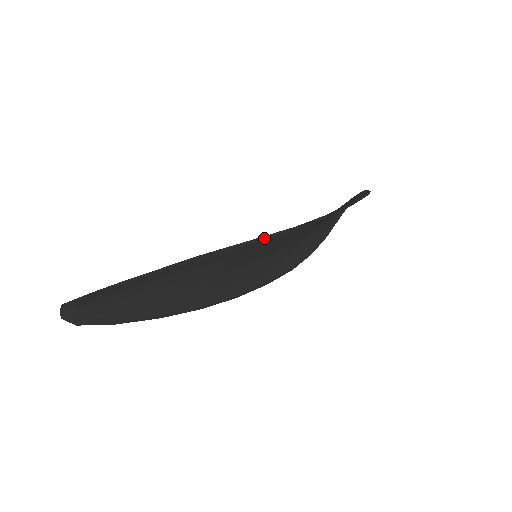
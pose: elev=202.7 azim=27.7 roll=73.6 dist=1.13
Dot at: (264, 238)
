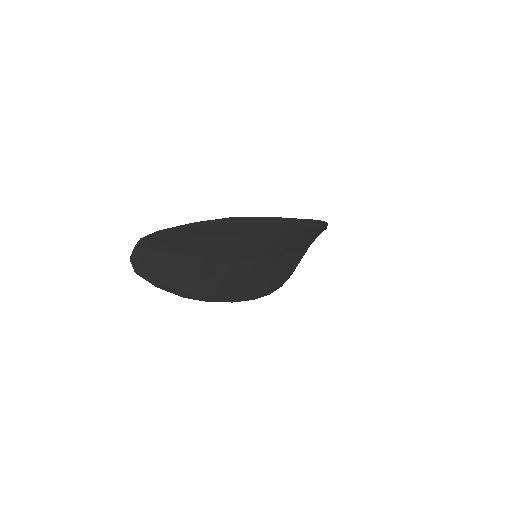
Dot at: (274, 220)
